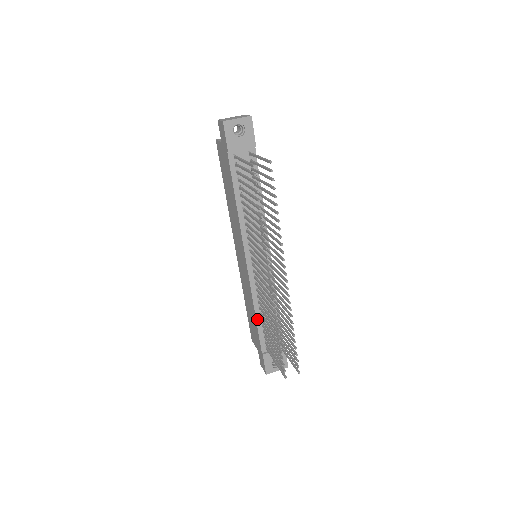
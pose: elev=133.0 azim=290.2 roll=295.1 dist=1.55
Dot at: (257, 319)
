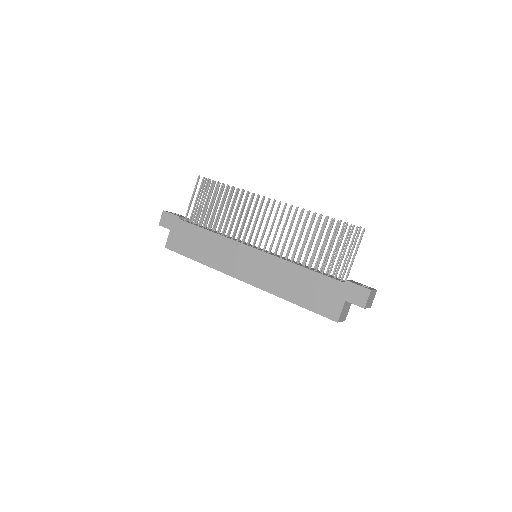
Dot at: (306, 268)
